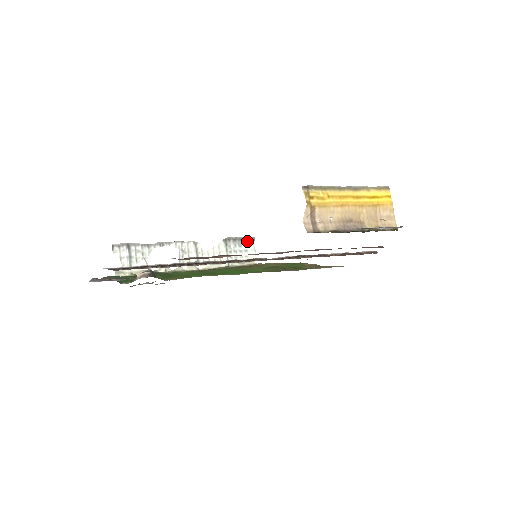
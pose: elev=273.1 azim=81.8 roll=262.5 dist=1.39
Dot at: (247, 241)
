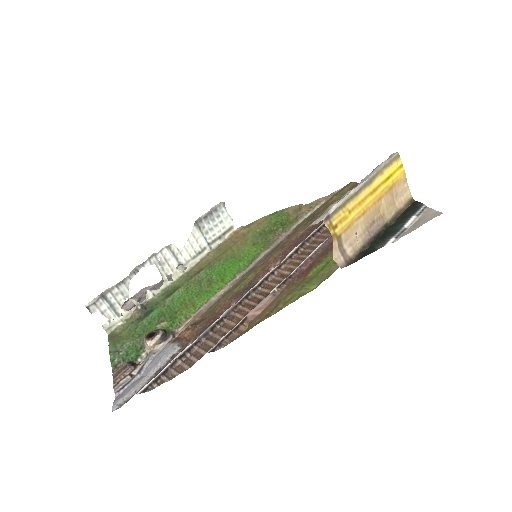
Dot at: (218, 211)
